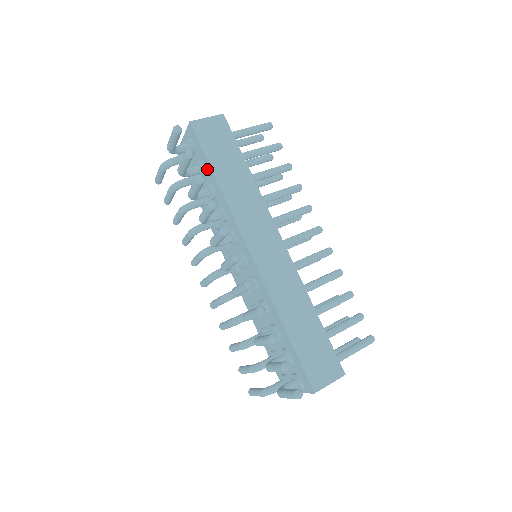
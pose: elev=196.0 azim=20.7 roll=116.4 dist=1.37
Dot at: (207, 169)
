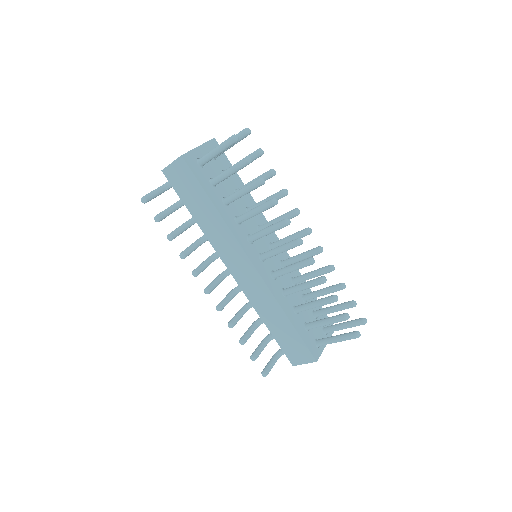
Dot at: occluded
